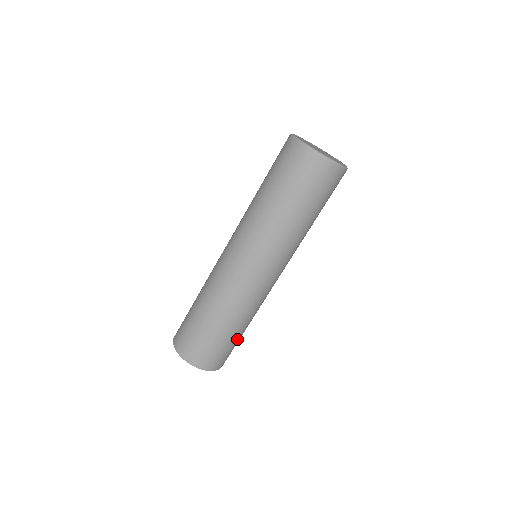
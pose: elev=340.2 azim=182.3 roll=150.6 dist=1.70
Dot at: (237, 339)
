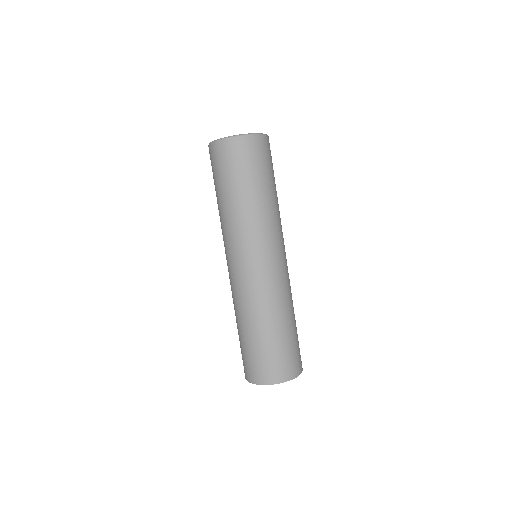
Dot at: occluded
